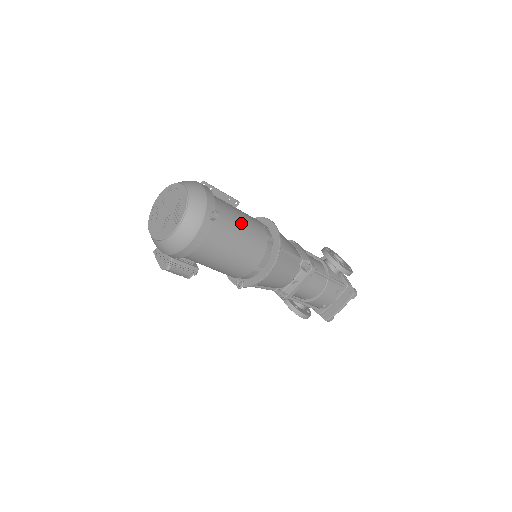
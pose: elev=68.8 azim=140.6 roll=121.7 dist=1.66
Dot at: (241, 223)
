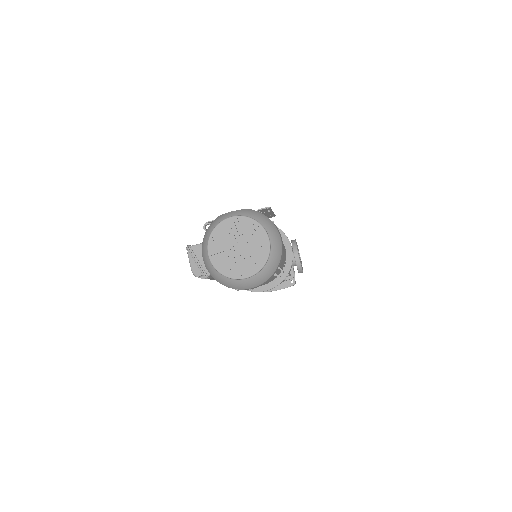
Dot at: (281, 262)
